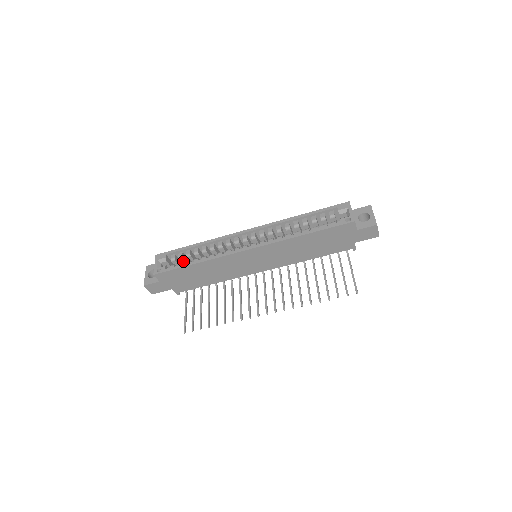
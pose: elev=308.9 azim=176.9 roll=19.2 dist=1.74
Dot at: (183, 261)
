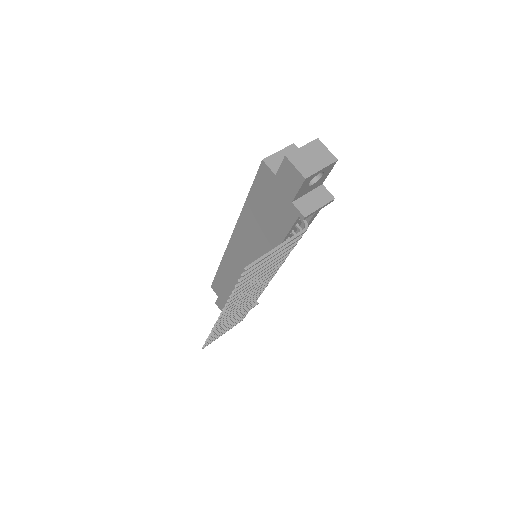
Dot at: occluded
